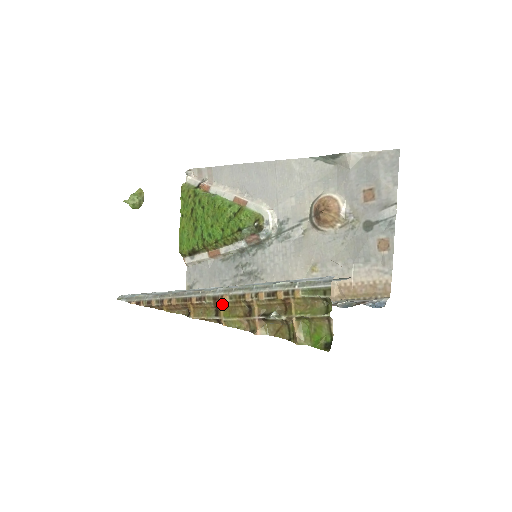
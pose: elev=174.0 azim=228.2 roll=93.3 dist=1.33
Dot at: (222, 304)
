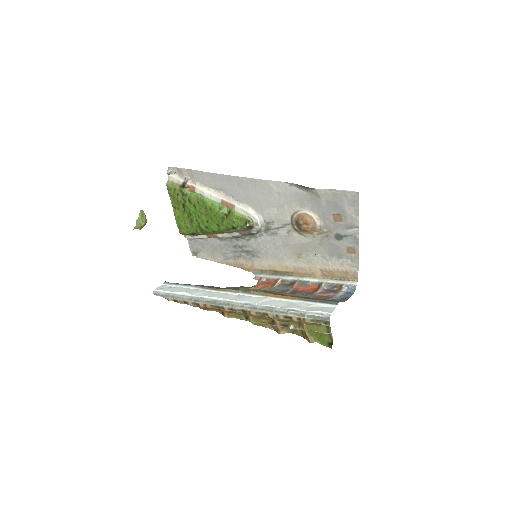
Dot at: (250, 315)
